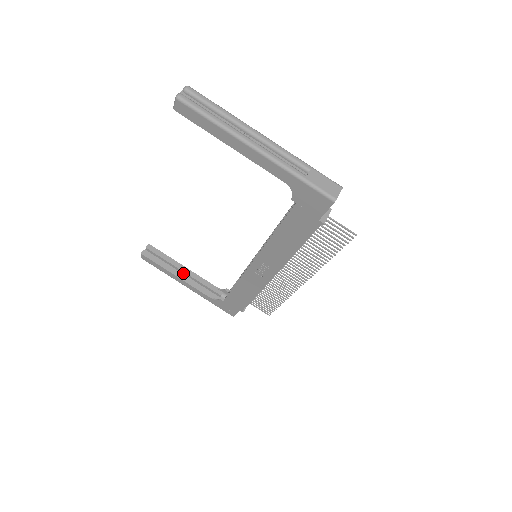
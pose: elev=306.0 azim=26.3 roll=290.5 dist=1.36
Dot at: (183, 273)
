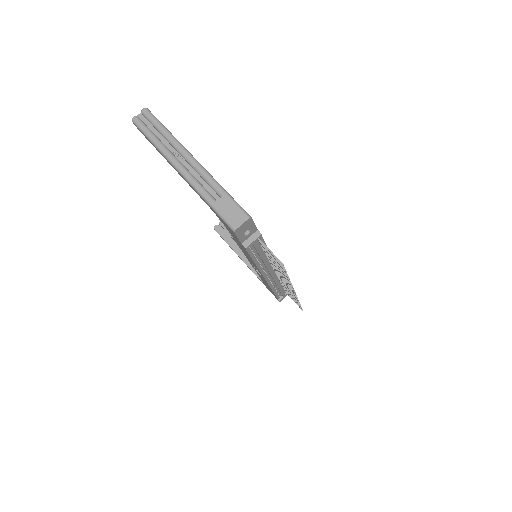
Dot at: occluded
